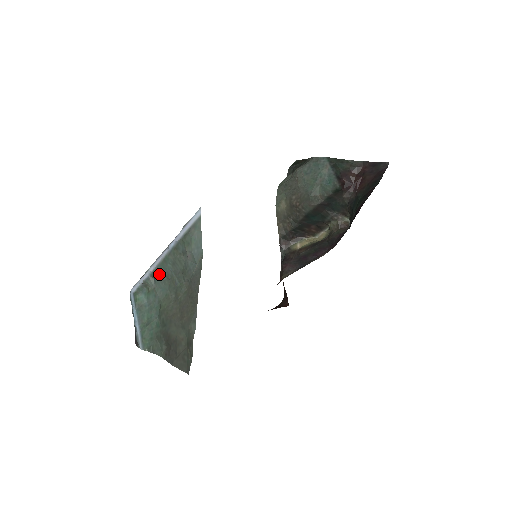
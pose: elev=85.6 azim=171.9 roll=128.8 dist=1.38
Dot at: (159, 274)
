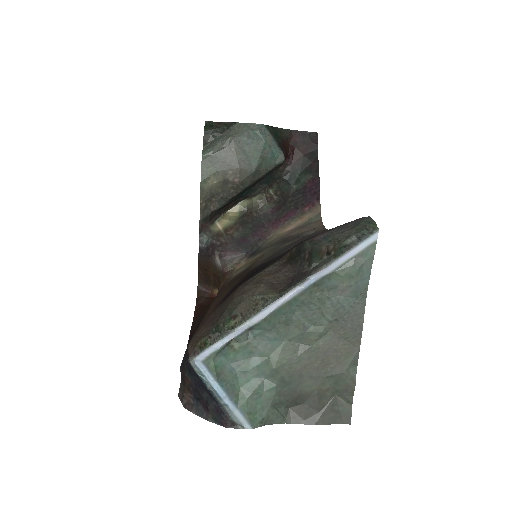
Dot at: (270, 323)
